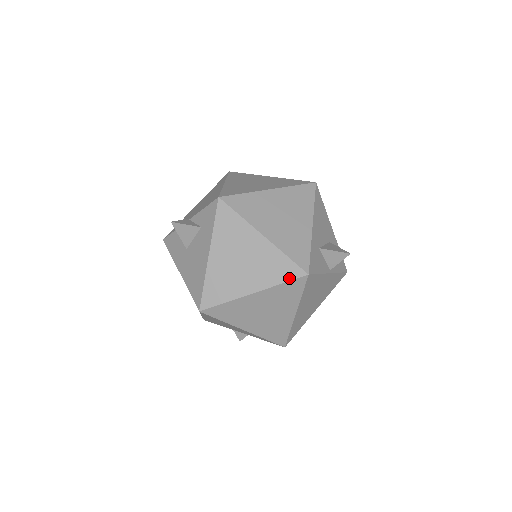
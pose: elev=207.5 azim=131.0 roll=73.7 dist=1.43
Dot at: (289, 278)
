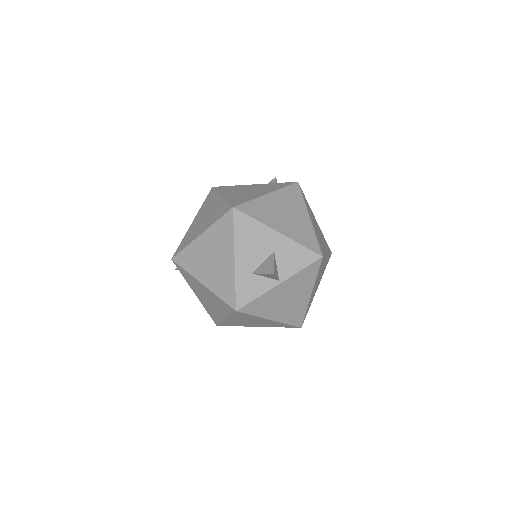
Dot at: (231, 312)
